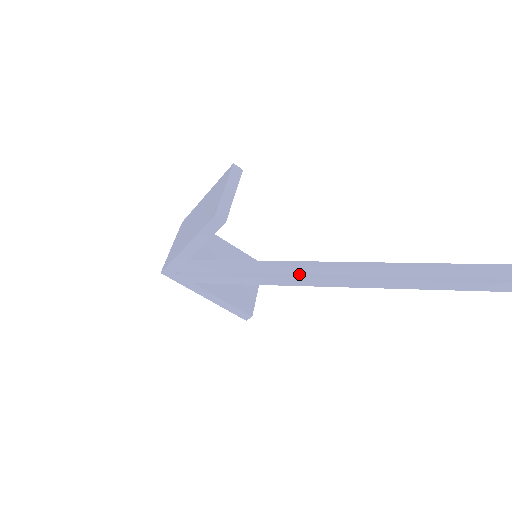
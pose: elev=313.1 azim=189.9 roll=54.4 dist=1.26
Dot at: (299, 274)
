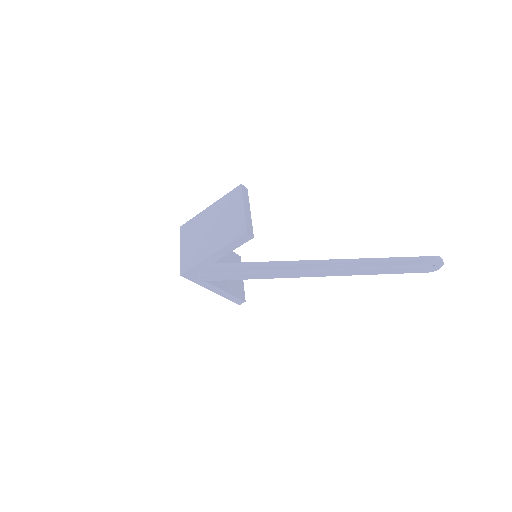
Dot at: occluded
